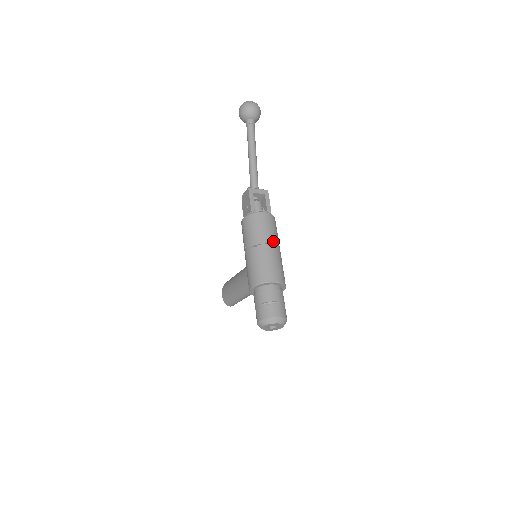
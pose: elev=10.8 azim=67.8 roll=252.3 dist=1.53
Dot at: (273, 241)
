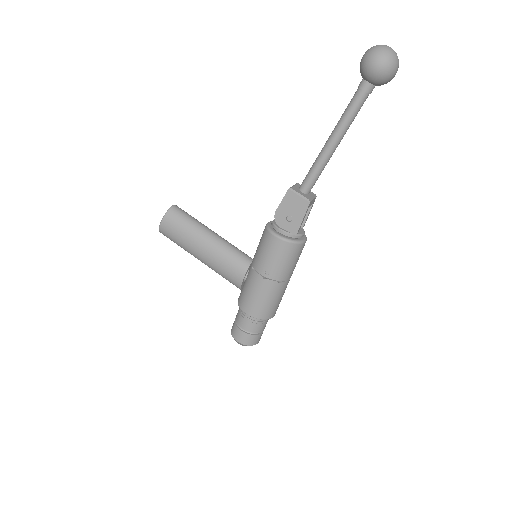
Dot at: occluded
